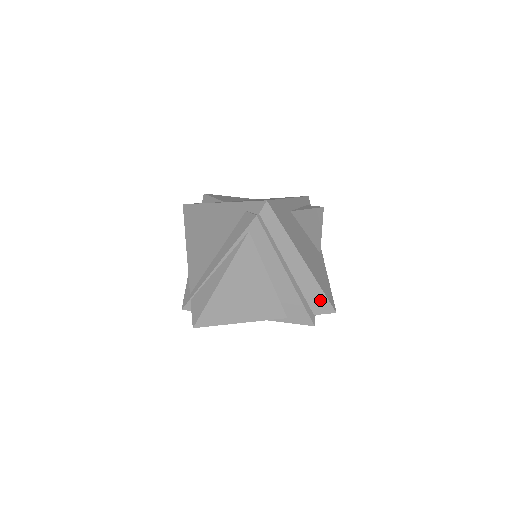
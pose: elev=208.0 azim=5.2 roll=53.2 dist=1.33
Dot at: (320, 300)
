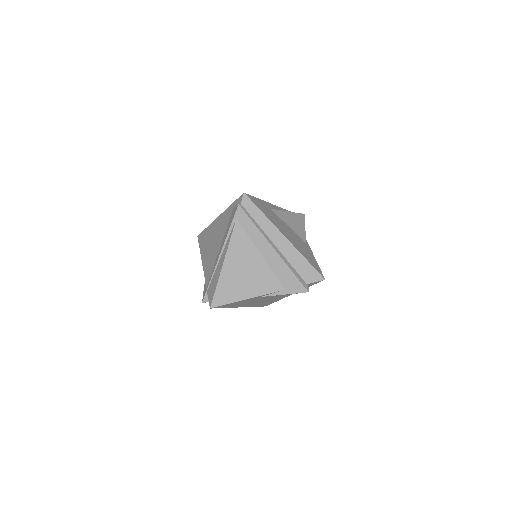
Dot at: (308, 269)
